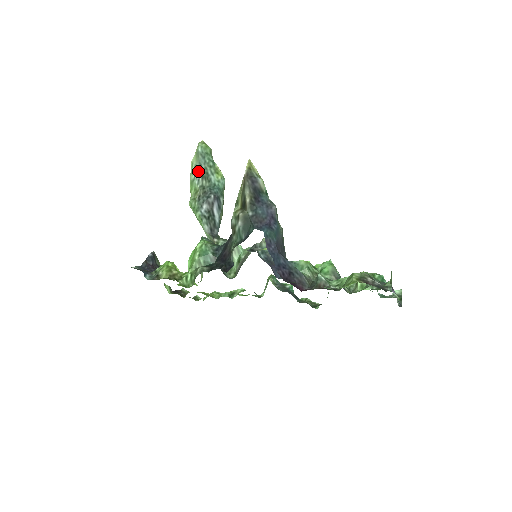
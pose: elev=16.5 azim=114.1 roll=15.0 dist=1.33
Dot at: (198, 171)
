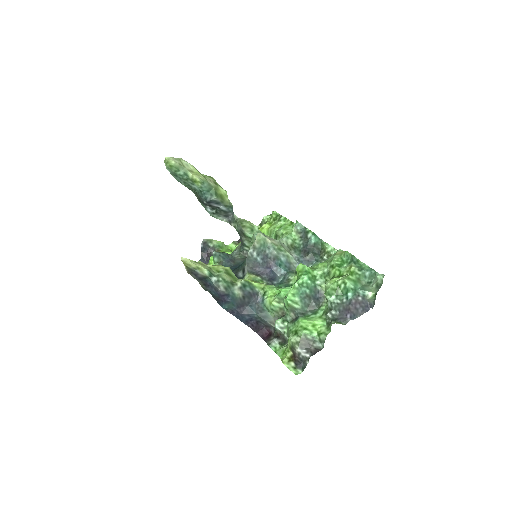
Dot at: occluded
